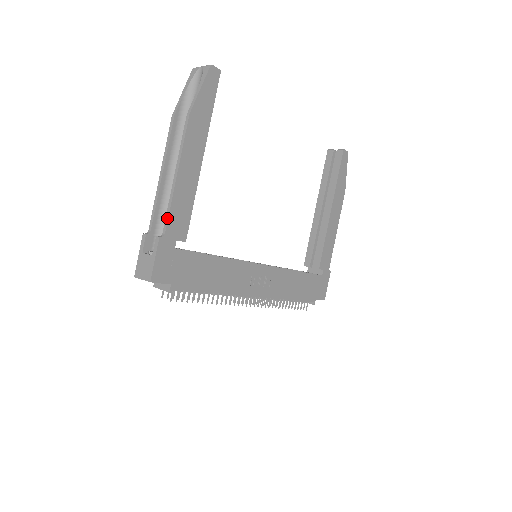
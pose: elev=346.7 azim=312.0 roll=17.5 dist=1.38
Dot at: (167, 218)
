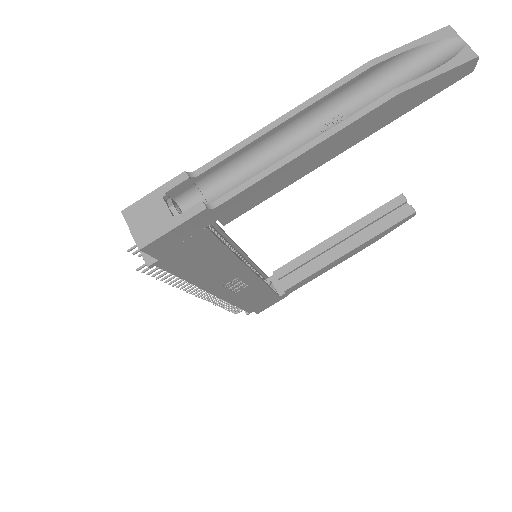
Dot at: (238, 191)
